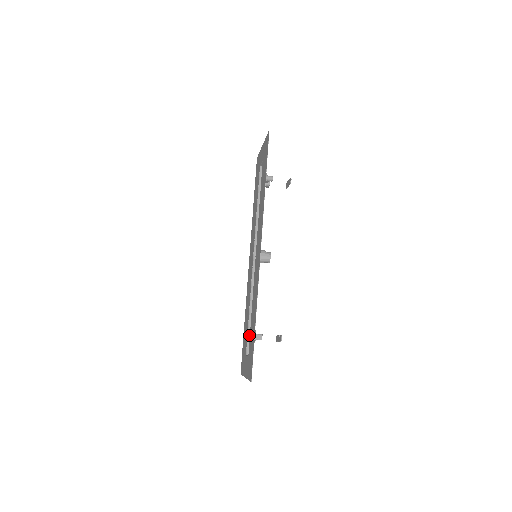
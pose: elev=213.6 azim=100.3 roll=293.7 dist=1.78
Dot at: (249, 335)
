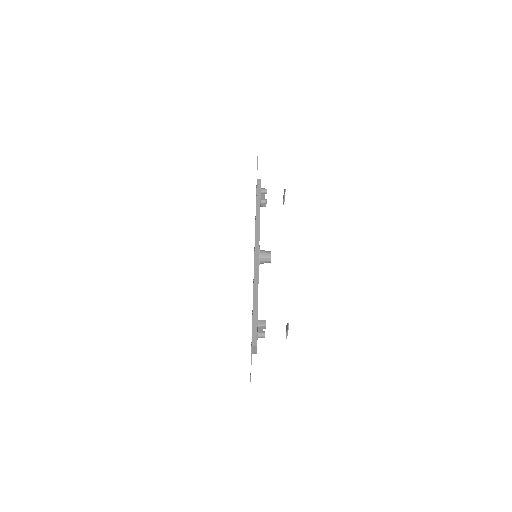
Dot at: occluded
